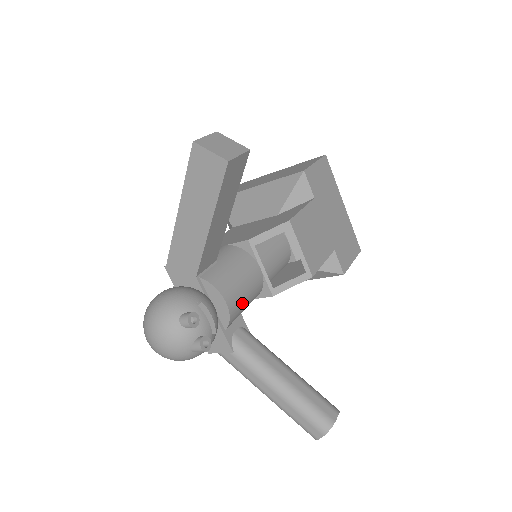
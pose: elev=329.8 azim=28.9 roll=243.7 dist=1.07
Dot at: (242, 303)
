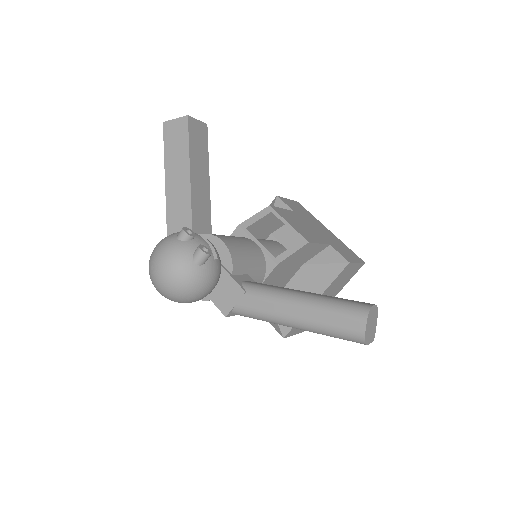
Dot at: (243, 255)
